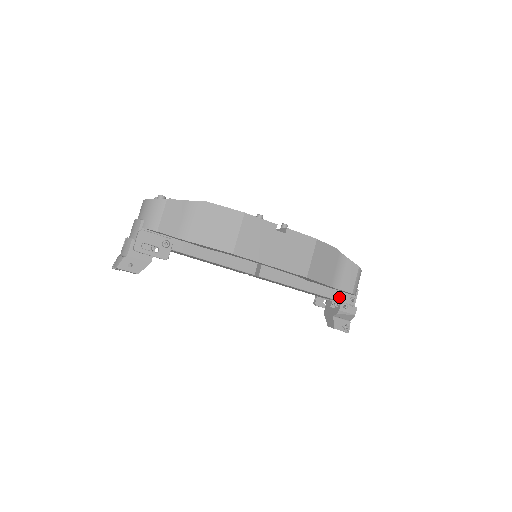
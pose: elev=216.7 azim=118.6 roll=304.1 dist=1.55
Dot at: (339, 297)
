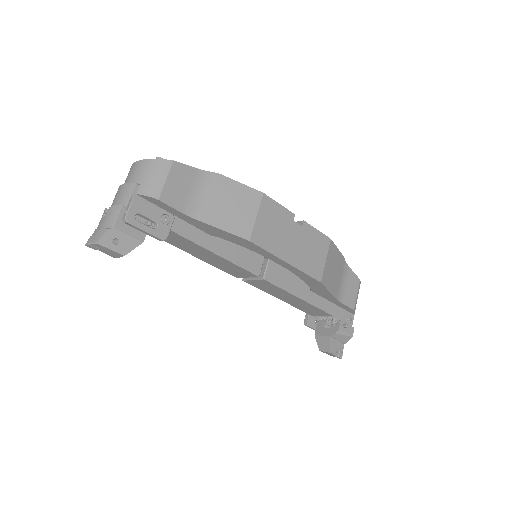
Dot at: (339, 314)
